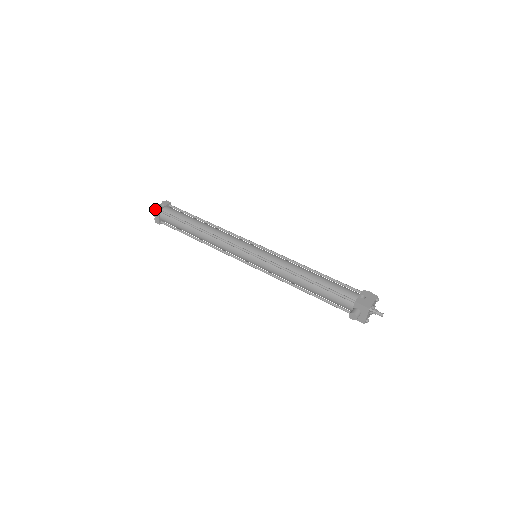
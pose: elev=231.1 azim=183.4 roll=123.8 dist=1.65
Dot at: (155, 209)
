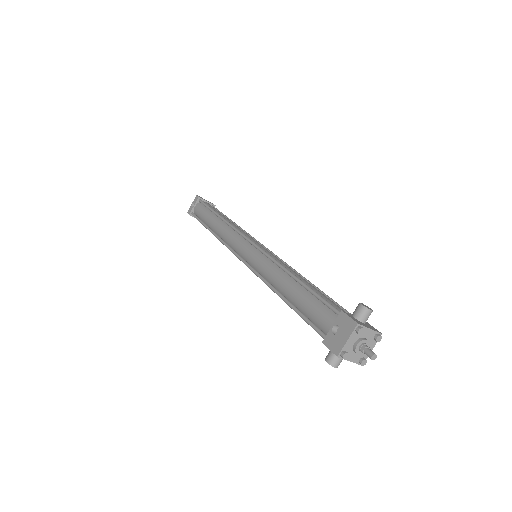
Dot at: occluded
